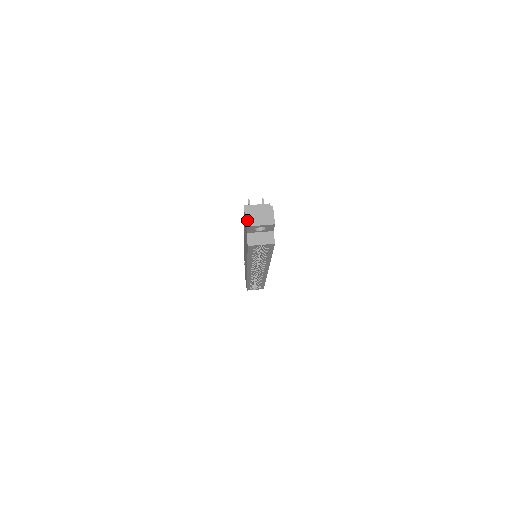
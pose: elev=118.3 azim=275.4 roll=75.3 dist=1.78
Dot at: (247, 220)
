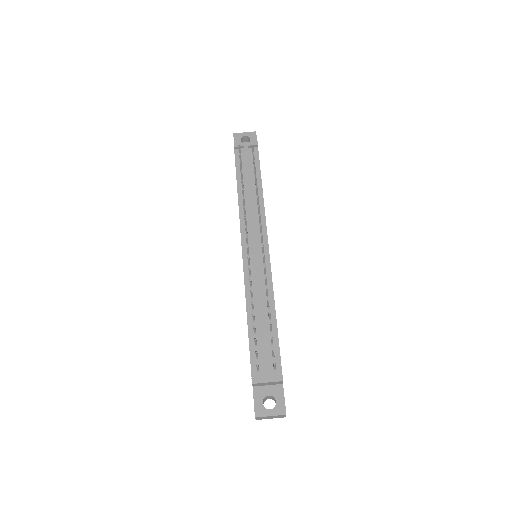
Dot at: (257, 419)
